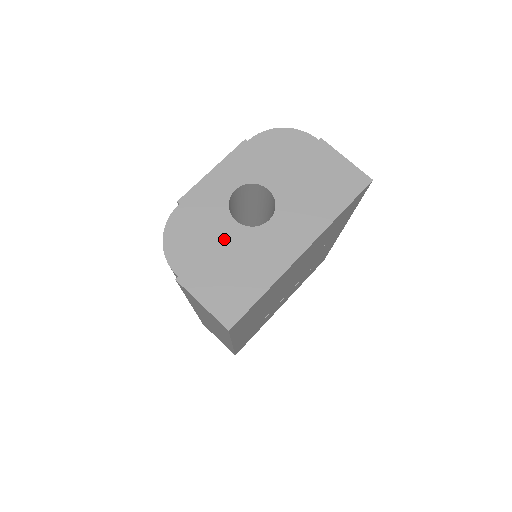
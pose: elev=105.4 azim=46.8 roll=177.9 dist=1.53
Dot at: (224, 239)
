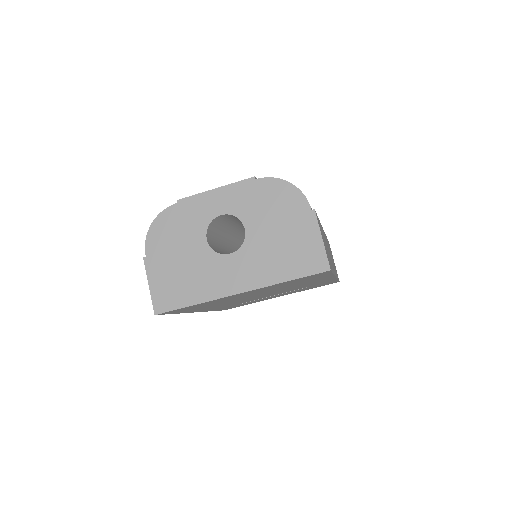
Dot at: (190, 249)
